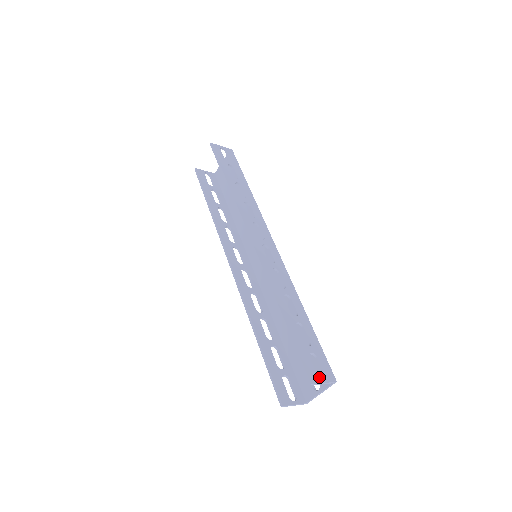
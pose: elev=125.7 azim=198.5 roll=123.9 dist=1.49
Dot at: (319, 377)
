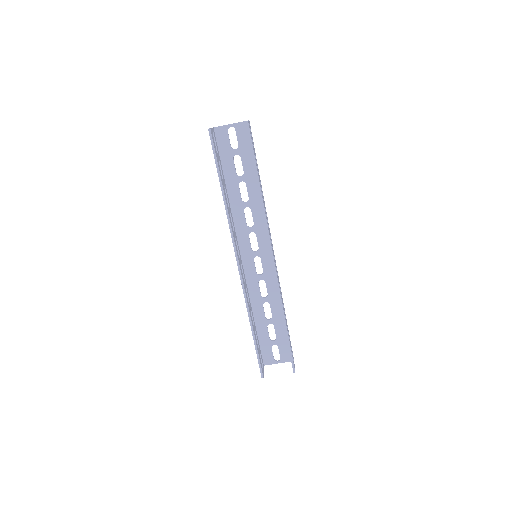
Dot at: (282, 355)
